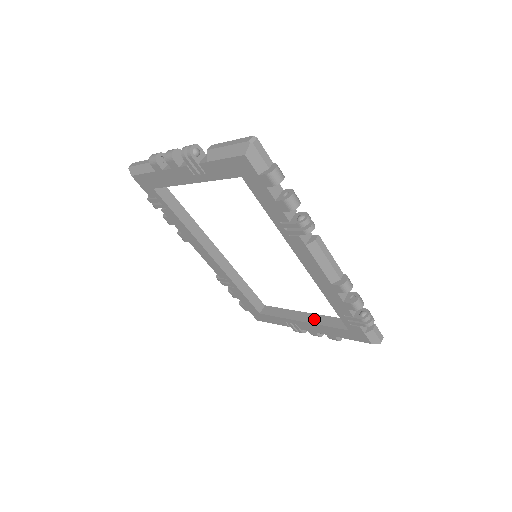
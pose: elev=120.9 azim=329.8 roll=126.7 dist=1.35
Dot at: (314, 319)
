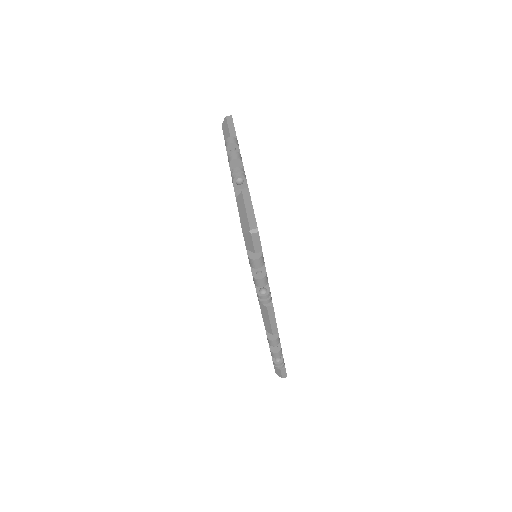
Dot at: occluded
